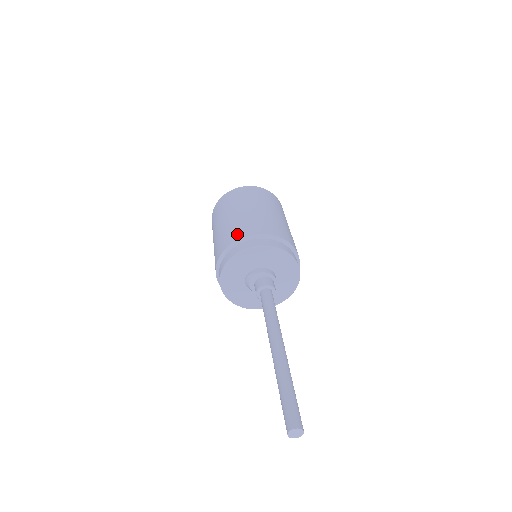
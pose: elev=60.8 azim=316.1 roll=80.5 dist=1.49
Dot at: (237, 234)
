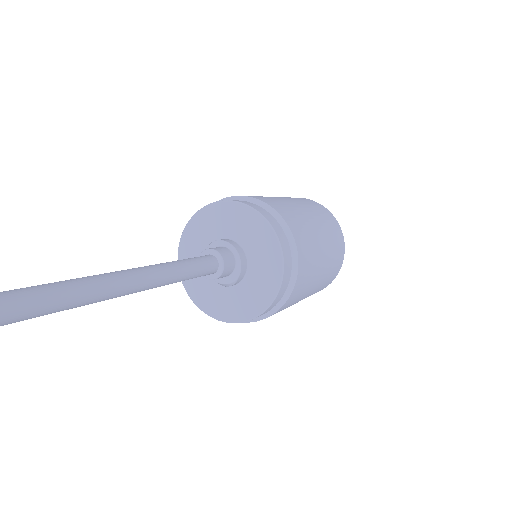
Dot at: occluded
